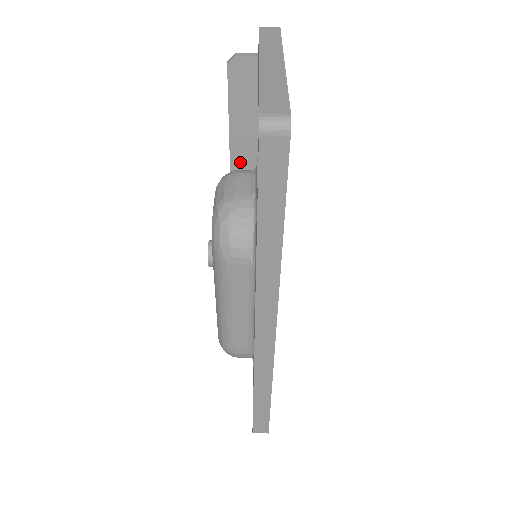
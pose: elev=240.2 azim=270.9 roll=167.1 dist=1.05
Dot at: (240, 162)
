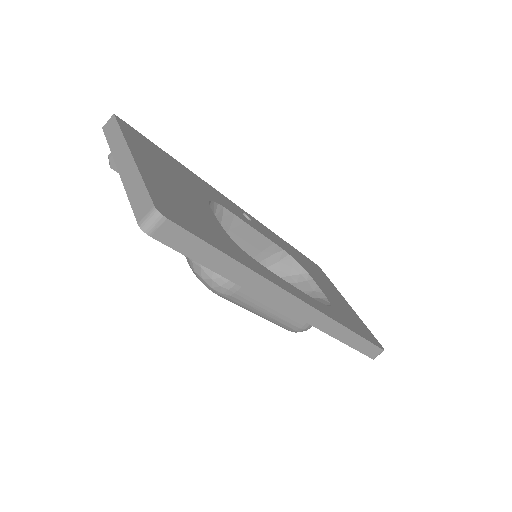
Dot at: occluded
